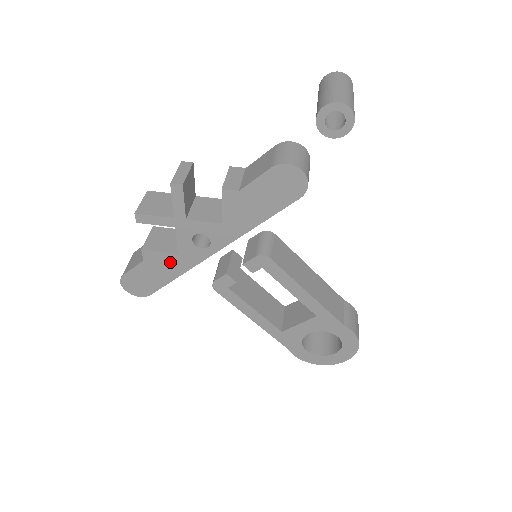
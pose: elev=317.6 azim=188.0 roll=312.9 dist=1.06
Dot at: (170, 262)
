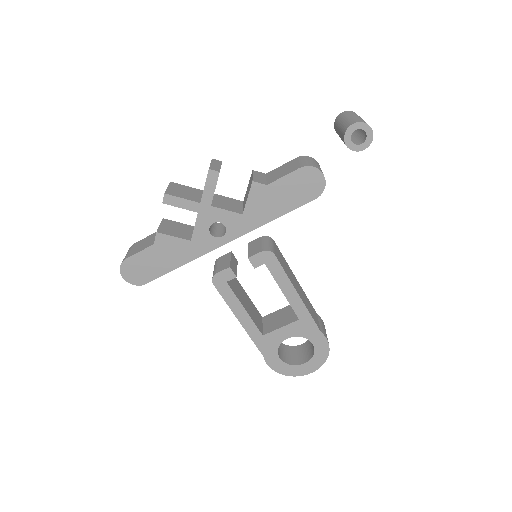
Dot at: (180, 249)
